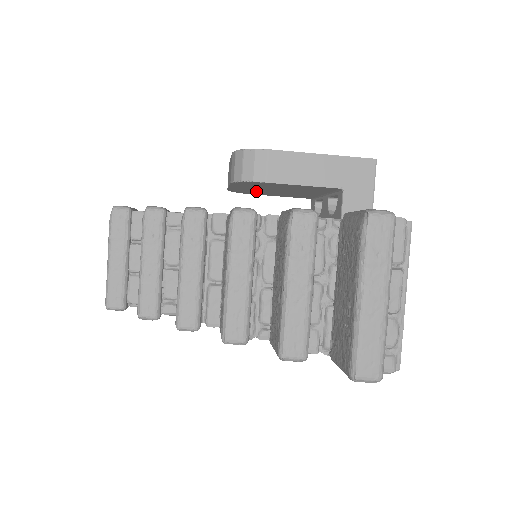
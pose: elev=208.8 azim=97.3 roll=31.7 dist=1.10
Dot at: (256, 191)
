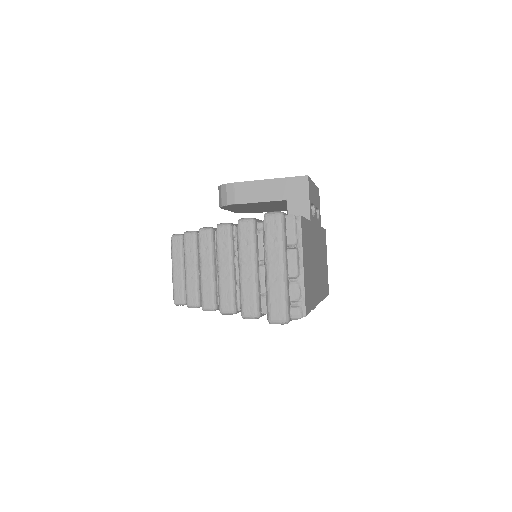
Dot at: (252, 210)
